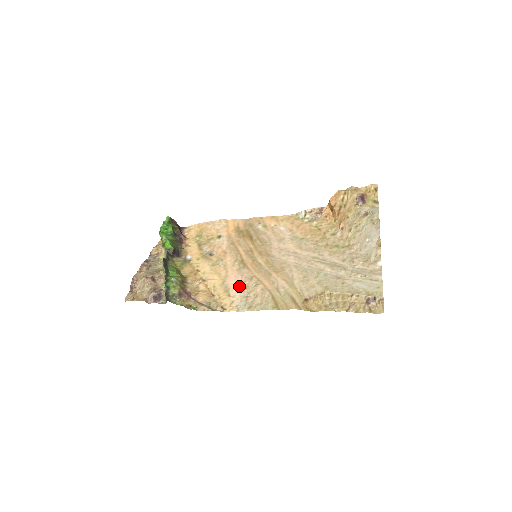
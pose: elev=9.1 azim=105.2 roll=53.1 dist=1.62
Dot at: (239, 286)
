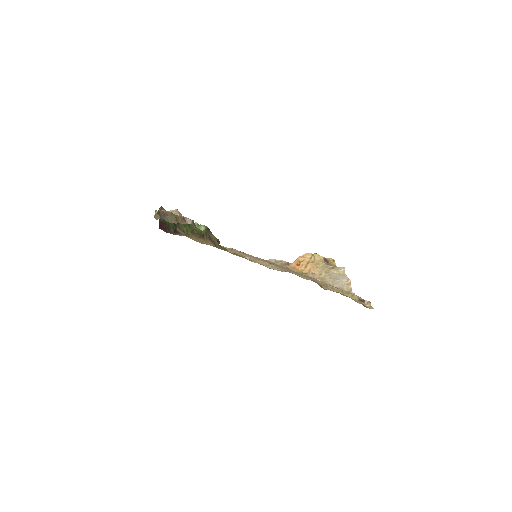
Dot at: (253, 260)
